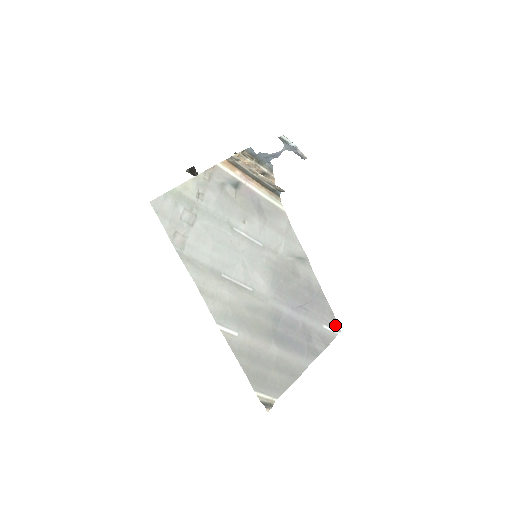
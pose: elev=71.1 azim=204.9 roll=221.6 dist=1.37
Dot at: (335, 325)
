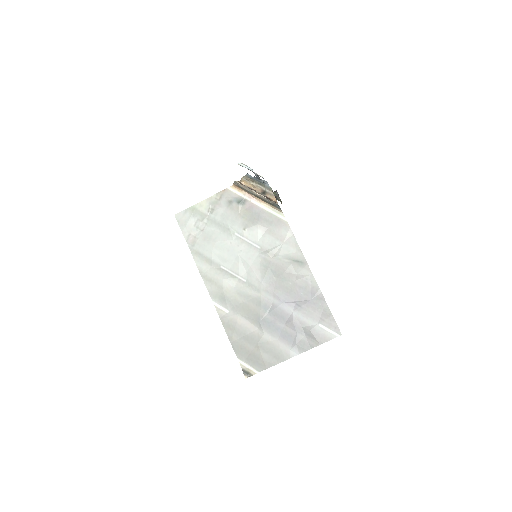
Dot at: (335, 327)
